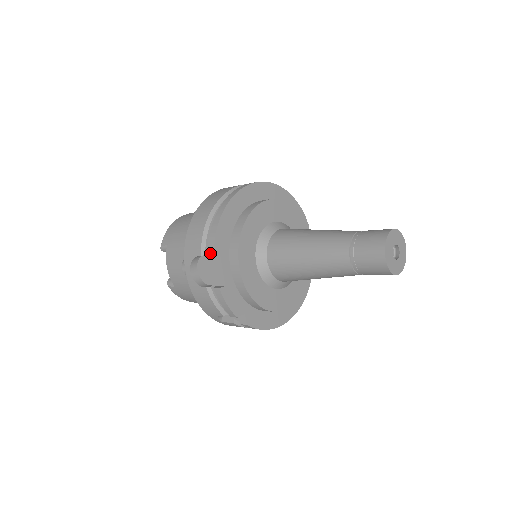
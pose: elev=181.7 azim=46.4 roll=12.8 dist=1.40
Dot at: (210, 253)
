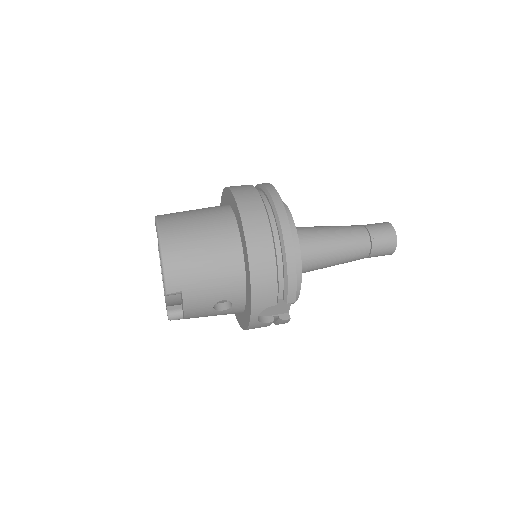
Dot at: (291, 301)
